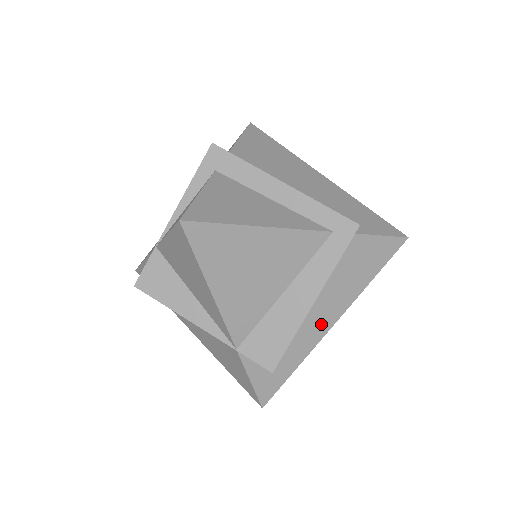
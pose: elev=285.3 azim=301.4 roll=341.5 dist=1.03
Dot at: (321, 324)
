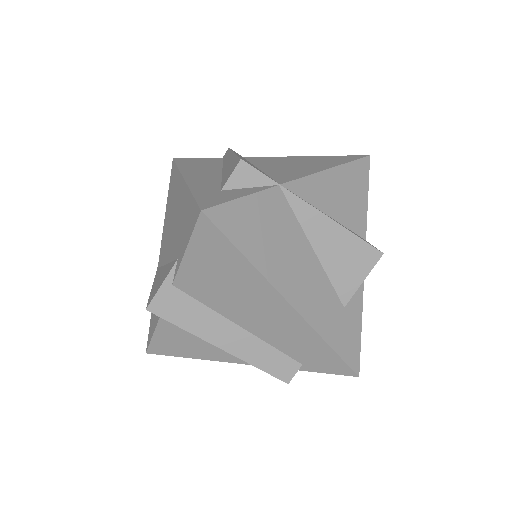
Dot at: occluded
